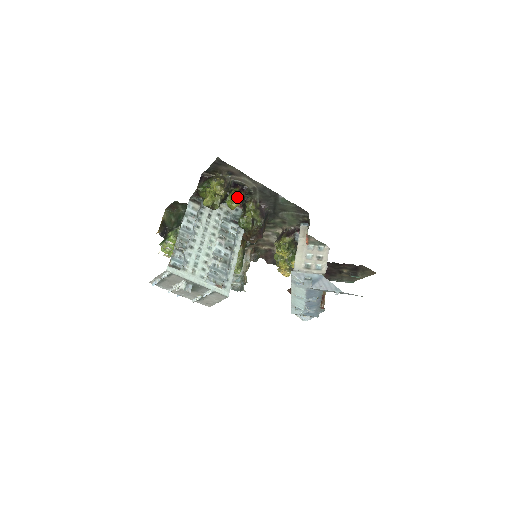
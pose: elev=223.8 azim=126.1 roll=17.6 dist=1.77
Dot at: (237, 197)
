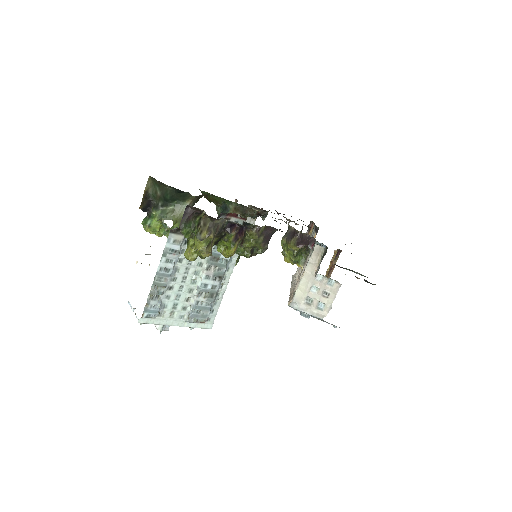
Dot at: (230, 253)
